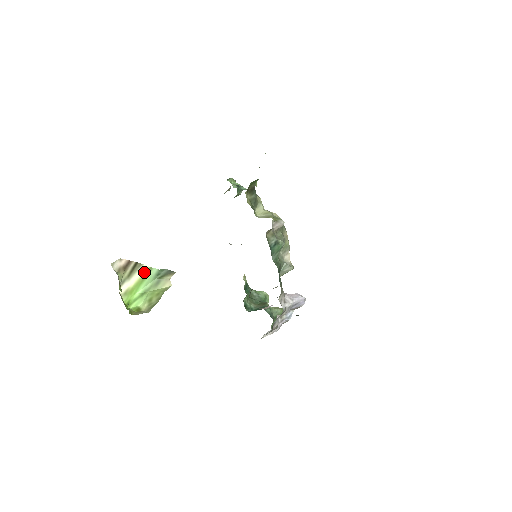
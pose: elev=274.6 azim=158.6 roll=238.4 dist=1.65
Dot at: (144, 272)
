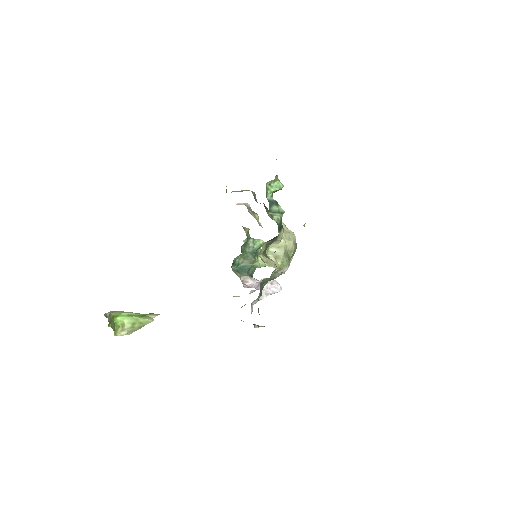
Dot at: occluded
